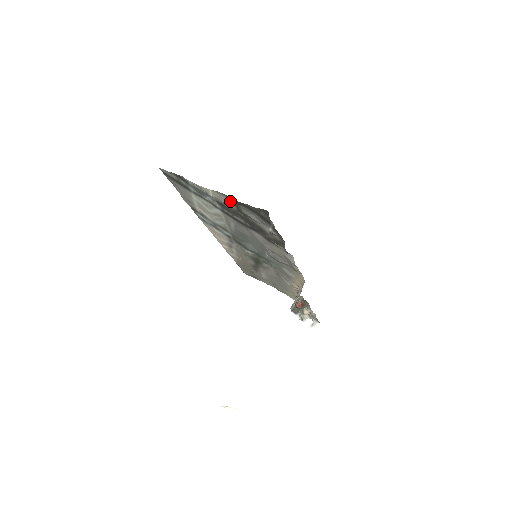
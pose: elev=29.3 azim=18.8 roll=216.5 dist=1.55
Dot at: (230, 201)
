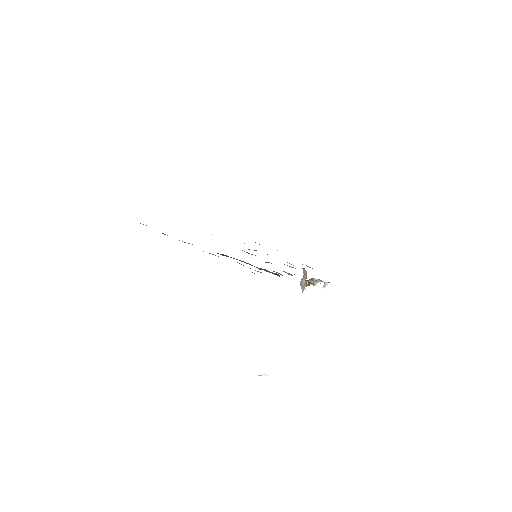
Dot at: occluded
